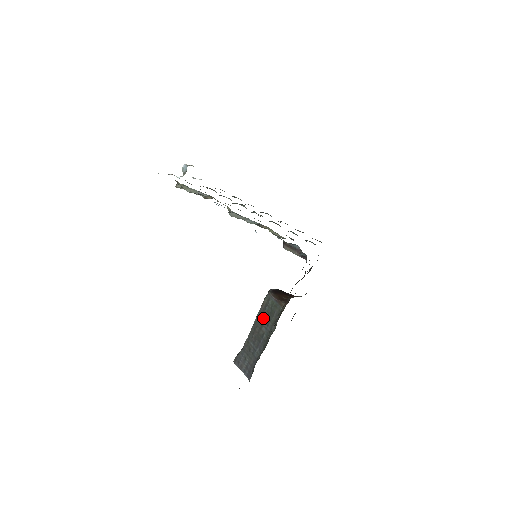
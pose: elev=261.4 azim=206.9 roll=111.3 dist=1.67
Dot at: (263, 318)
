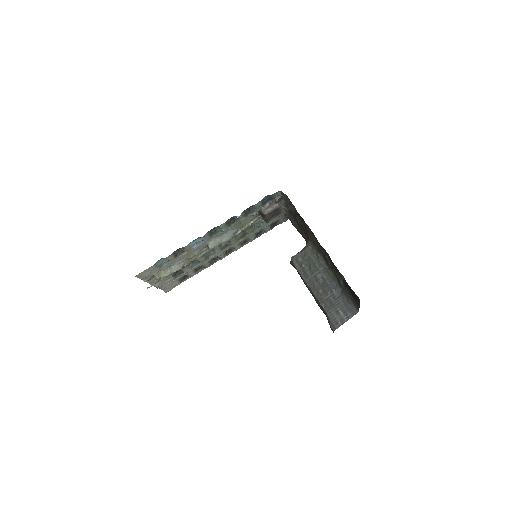
Dot at: (309, 273)
